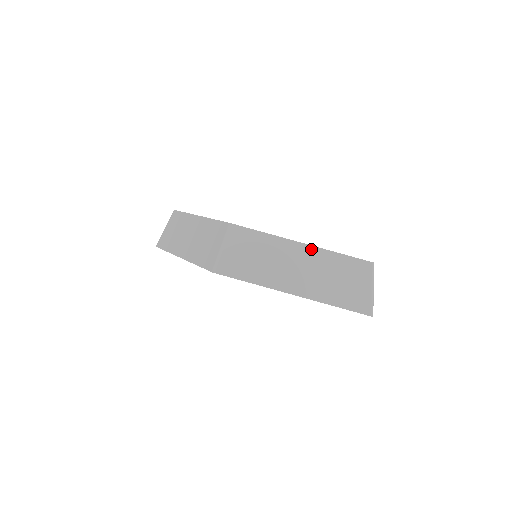
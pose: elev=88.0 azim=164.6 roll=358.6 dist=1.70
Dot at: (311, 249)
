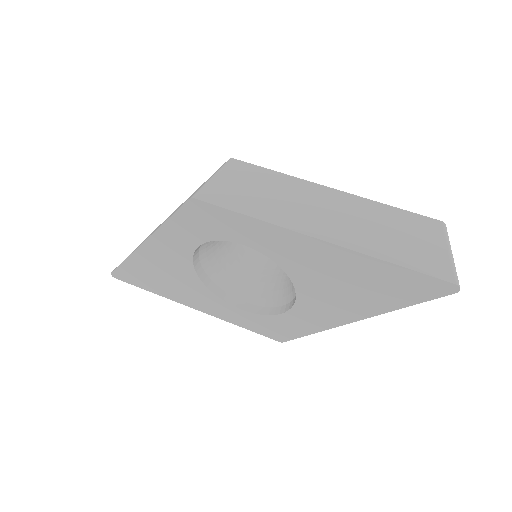
Dot at: (347, 196)
